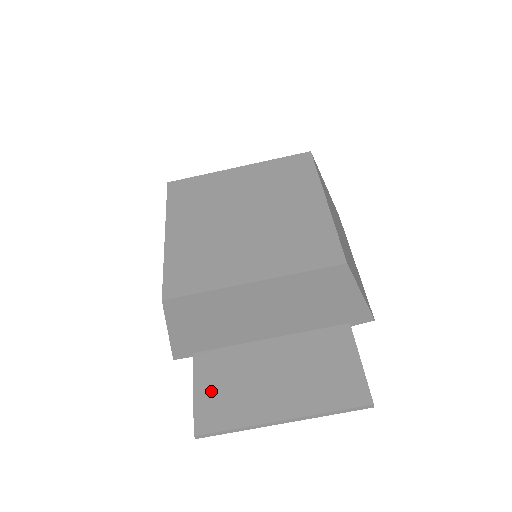
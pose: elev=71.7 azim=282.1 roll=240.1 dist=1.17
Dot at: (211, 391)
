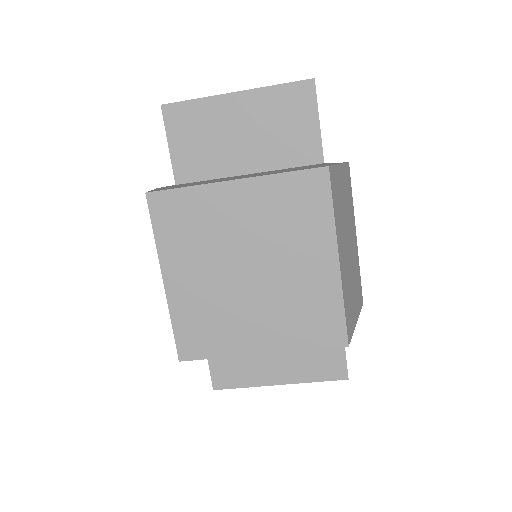
Dot at: (222, 359)
